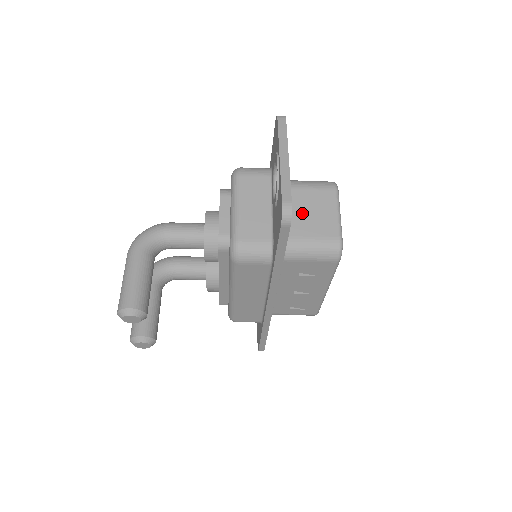
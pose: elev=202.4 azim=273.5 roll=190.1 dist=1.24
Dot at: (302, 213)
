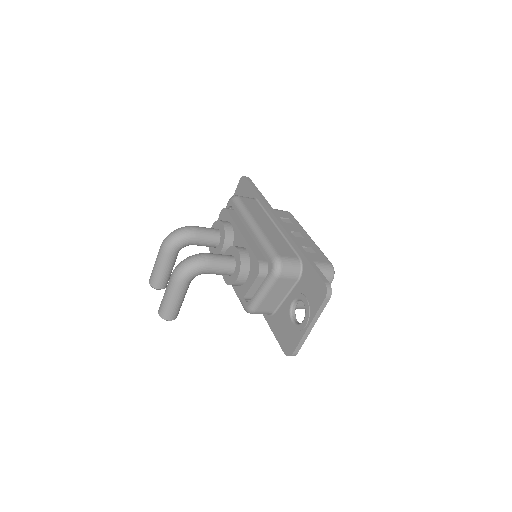
Dot at: occluded
